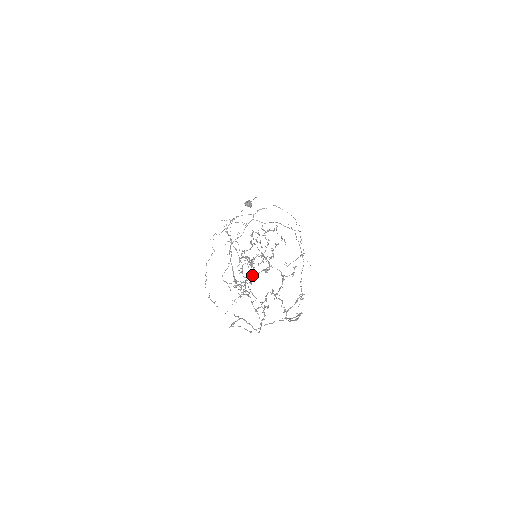
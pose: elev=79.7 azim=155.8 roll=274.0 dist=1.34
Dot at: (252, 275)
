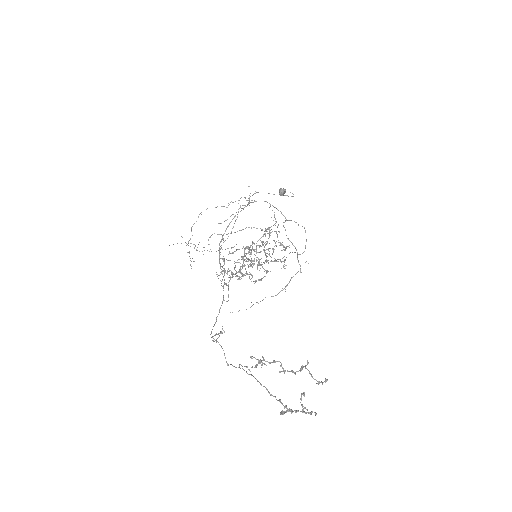
Dot at: (243, 275)
